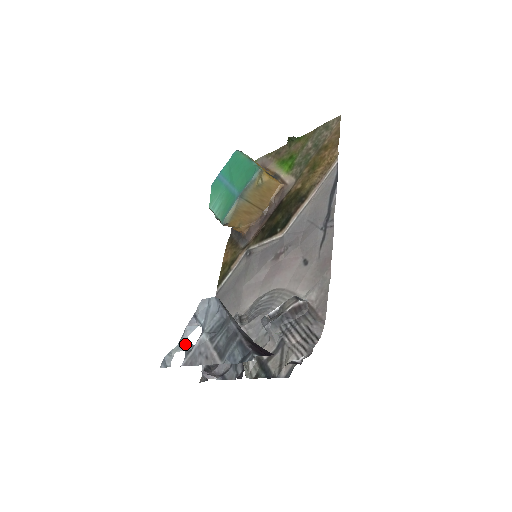
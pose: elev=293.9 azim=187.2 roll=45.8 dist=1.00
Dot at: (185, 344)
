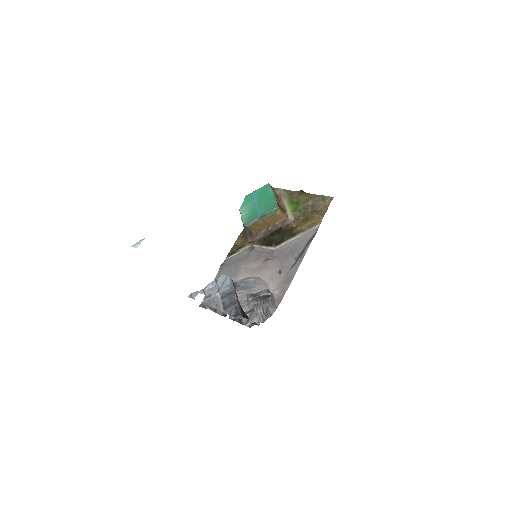
Dot at: (206, 292)
